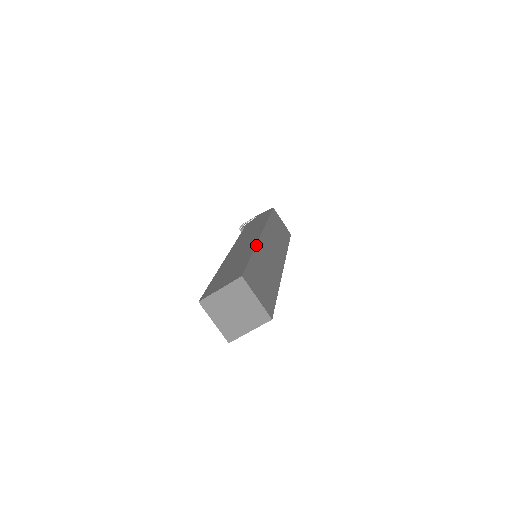
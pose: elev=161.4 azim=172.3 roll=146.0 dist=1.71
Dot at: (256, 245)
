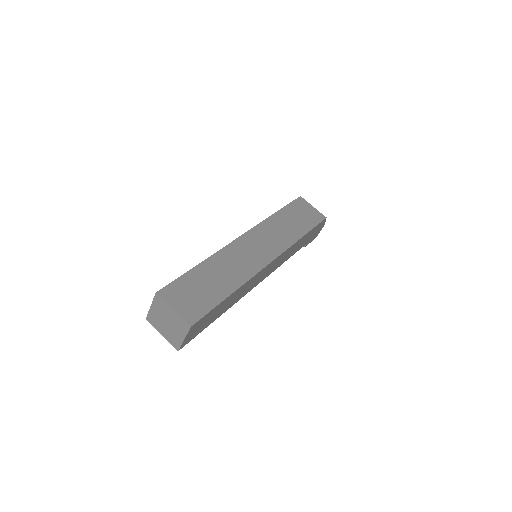
Dot at: (216, 252)
